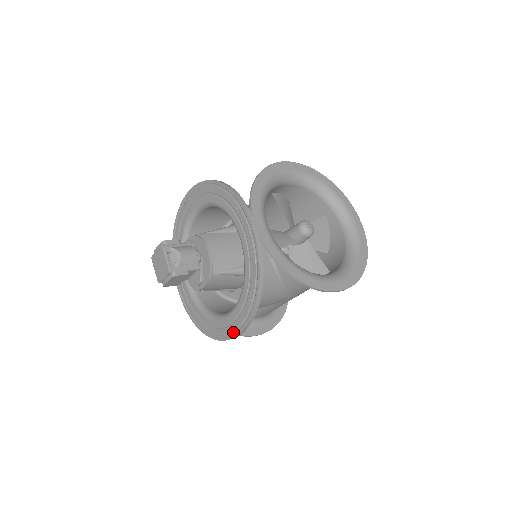
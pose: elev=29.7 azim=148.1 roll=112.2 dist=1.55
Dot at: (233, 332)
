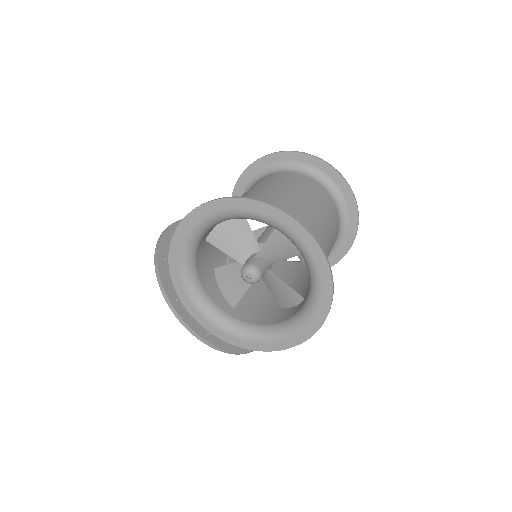
Dot at: occluded
